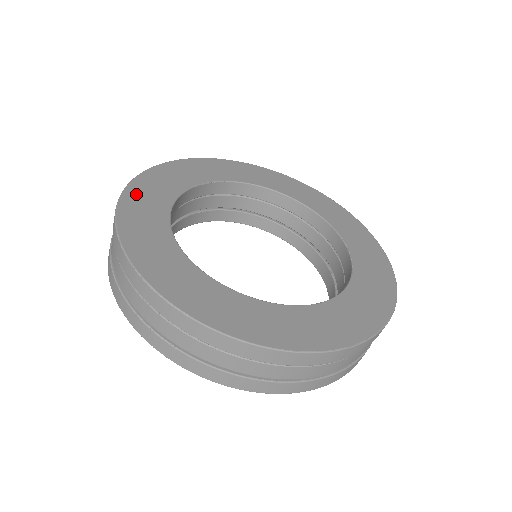
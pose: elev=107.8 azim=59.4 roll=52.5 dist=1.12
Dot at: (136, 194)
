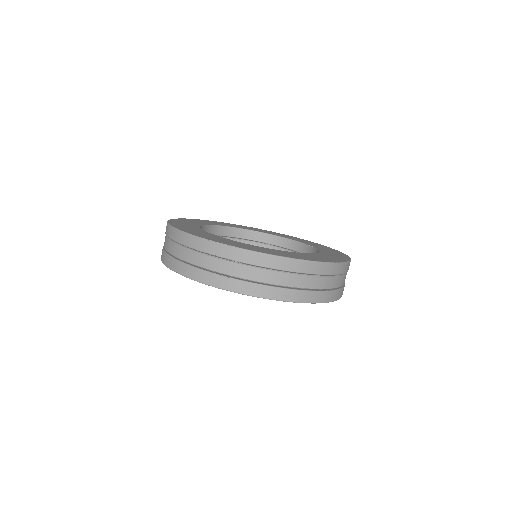
Dot at: (176, 223)
